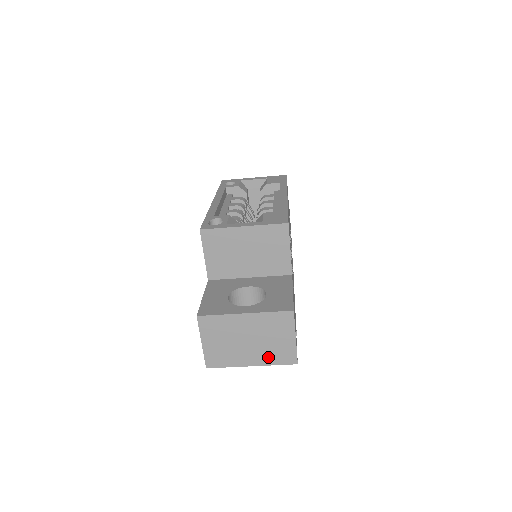
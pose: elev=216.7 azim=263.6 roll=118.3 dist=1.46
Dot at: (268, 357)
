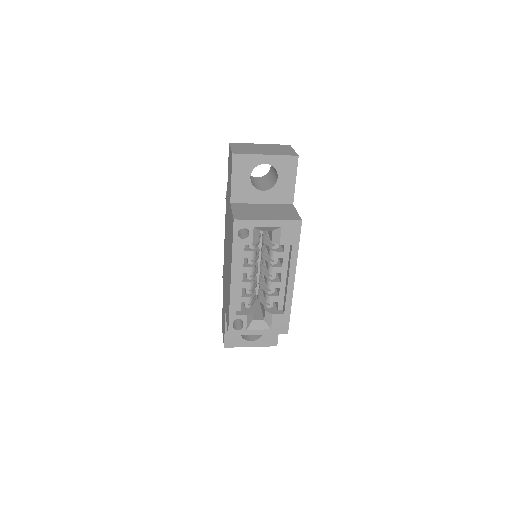
Dot at: occluded
